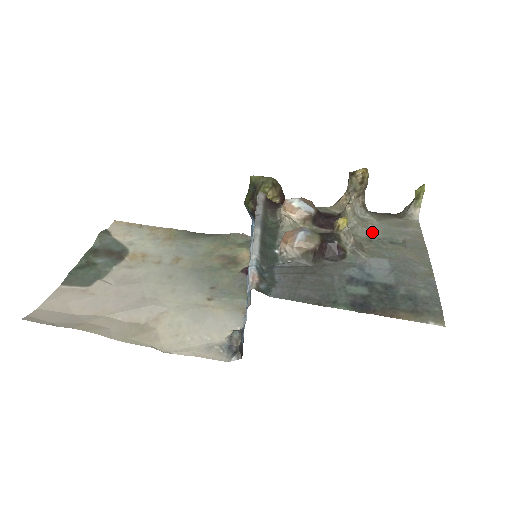
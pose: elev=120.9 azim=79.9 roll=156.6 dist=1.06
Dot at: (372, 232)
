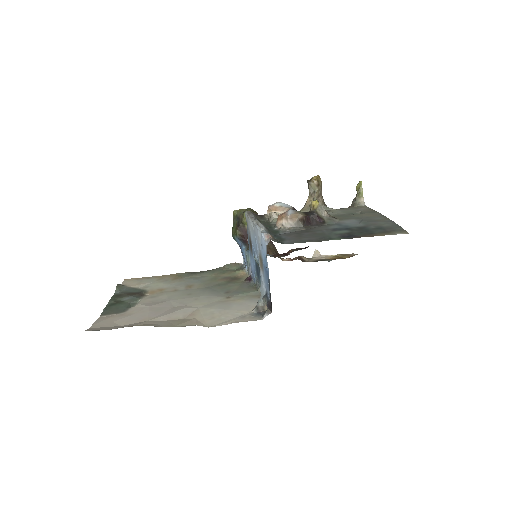
Dot at: (336, 213)
